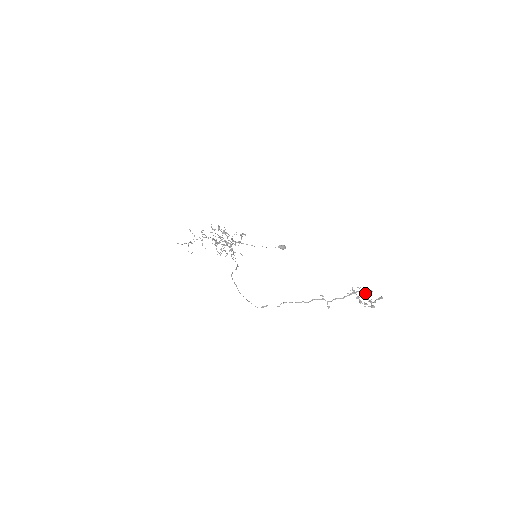
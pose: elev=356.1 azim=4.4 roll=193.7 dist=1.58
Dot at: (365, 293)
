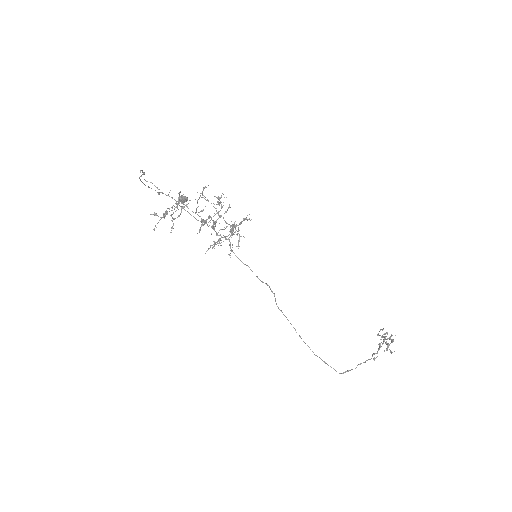
Dot at: occluded
